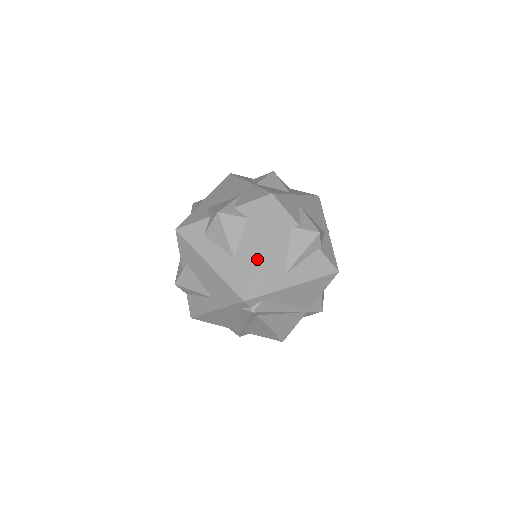
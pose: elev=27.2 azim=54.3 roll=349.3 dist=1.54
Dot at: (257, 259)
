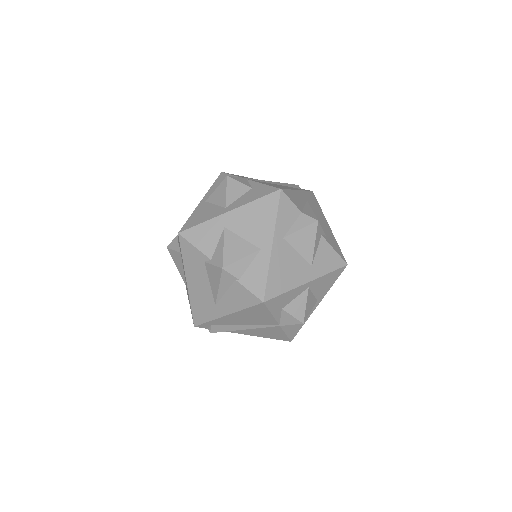
Dot at: (190, 293)
